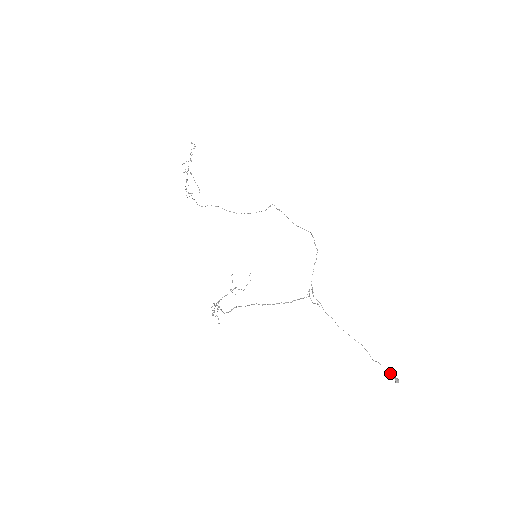
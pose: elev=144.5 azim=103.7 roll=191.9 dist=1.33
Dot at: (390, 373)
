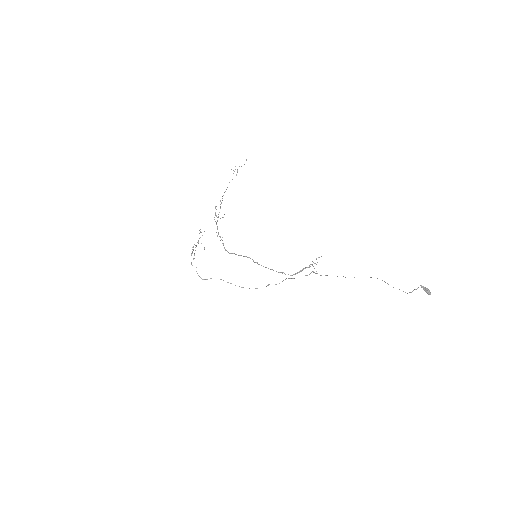
Dot at: occluded
